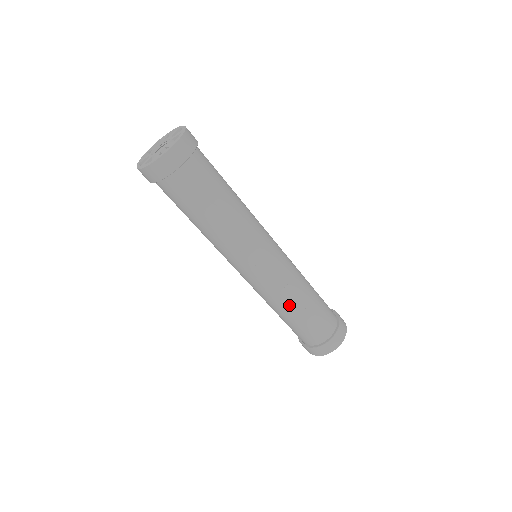
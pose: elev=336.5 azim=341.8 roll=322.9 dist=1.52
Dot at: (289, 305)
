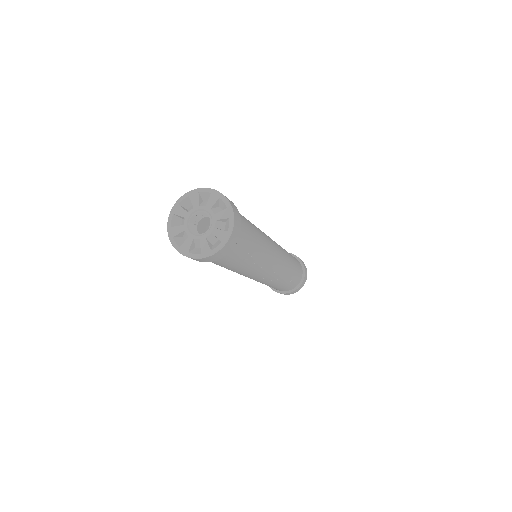
Dot at: (277, 283)
